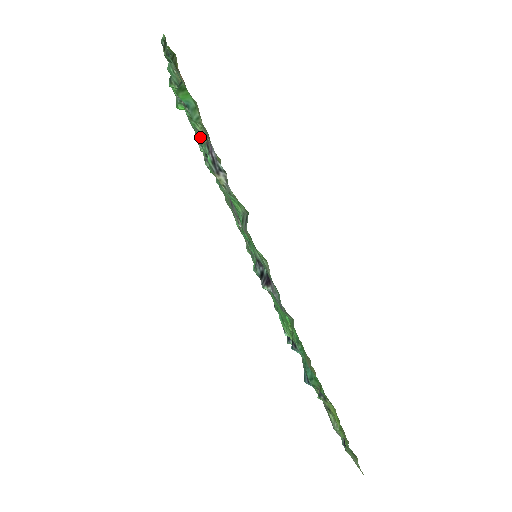
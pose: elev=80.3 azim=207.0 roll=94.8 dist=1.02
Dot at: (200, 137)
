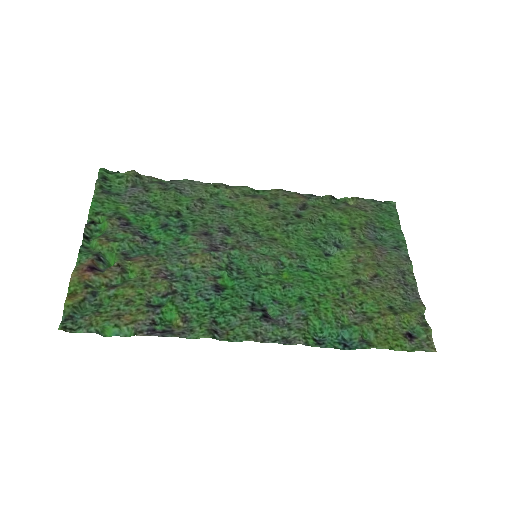
Dot at: (140, 254)
